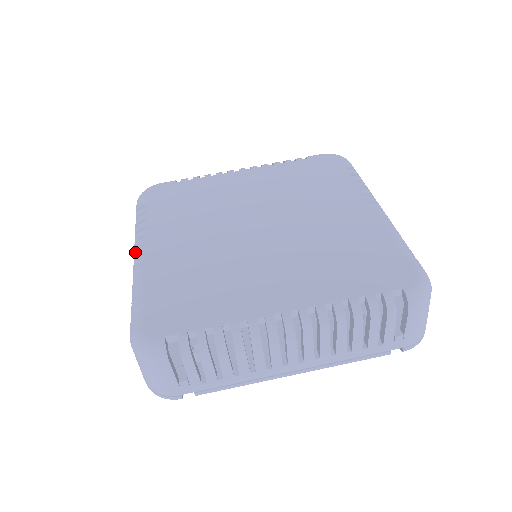
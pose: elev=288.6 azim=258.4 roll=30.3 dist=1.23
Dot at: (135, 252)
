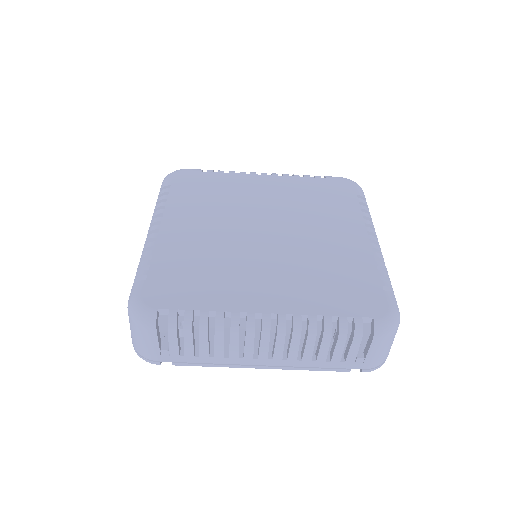
Dot at: occluded
